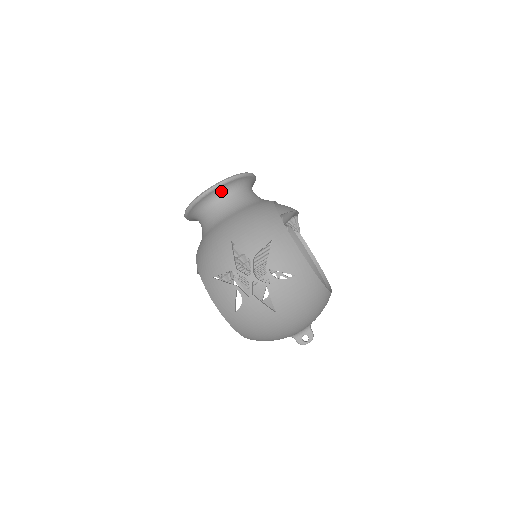
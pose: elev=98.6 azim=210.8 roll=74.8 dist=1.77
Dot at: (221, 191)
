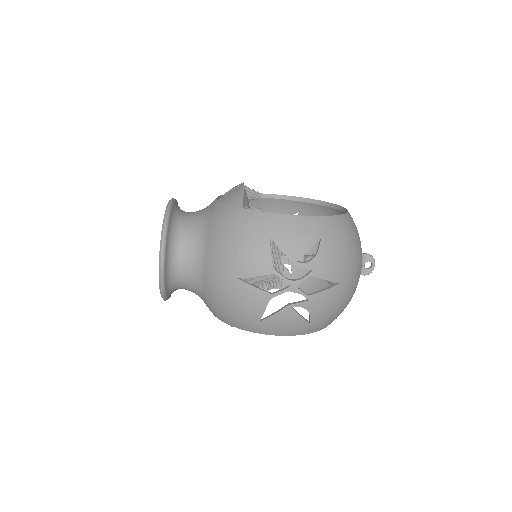
Dot at: (170, 248)
